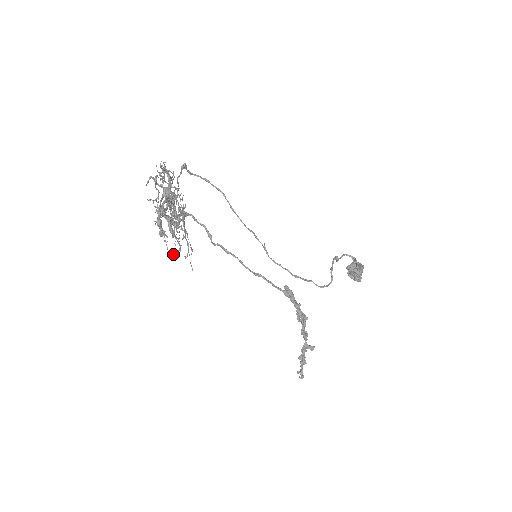
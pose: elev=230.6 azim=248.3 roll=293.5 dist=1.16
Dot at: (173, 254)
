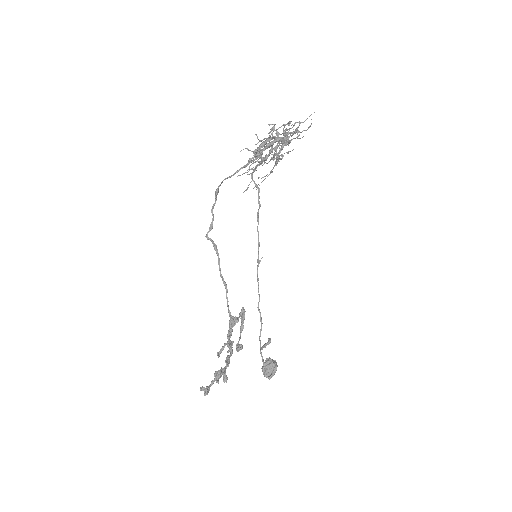
Dot at: (240, 175)
